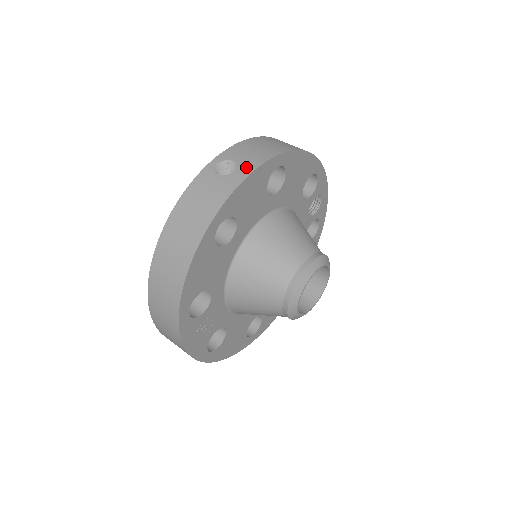
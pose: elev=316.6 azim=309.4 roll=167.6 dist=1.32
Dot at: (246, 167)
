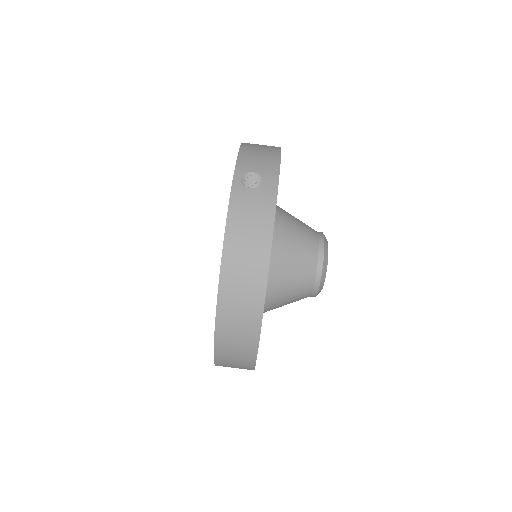
Dot at: (270, 174)
